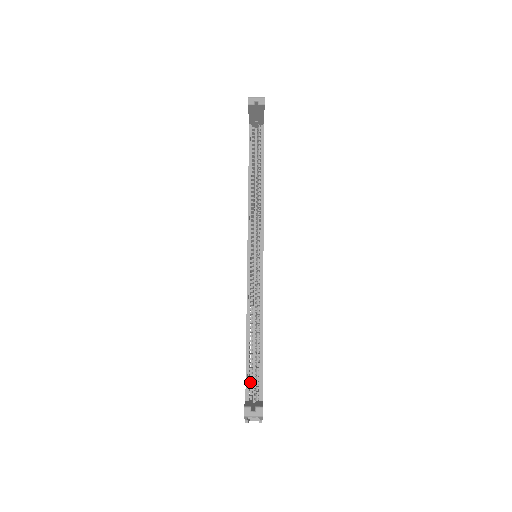
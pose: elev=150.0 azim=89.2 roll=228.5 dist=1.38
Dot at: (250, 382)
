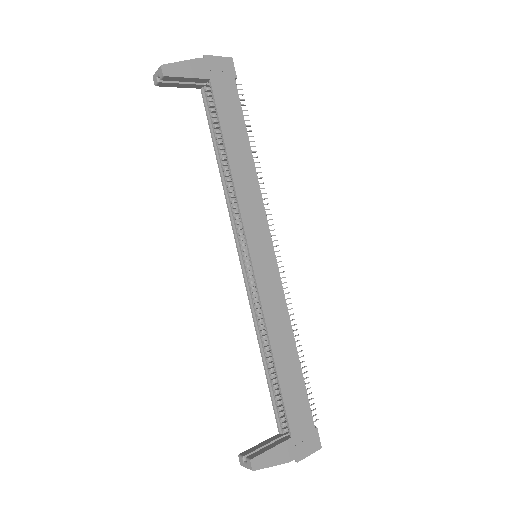
Dot at: (279, 412)
